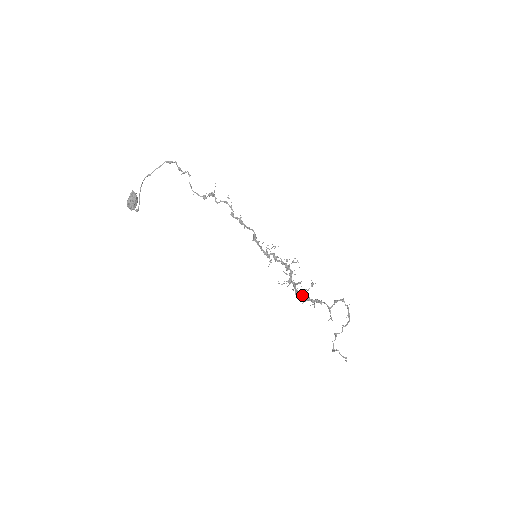
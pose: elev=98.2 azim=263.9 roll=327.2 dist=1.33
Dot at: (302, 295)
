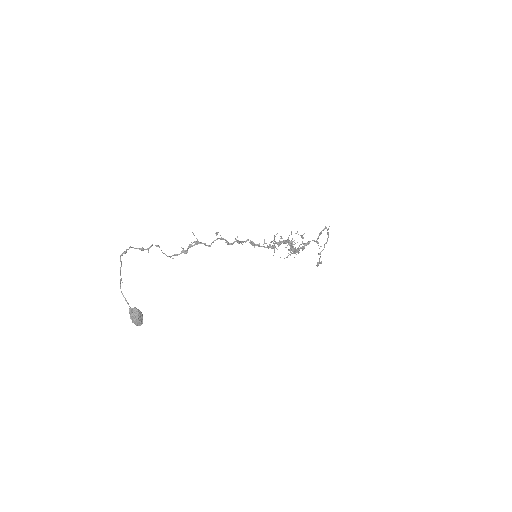
Dot at: (298, 251)
